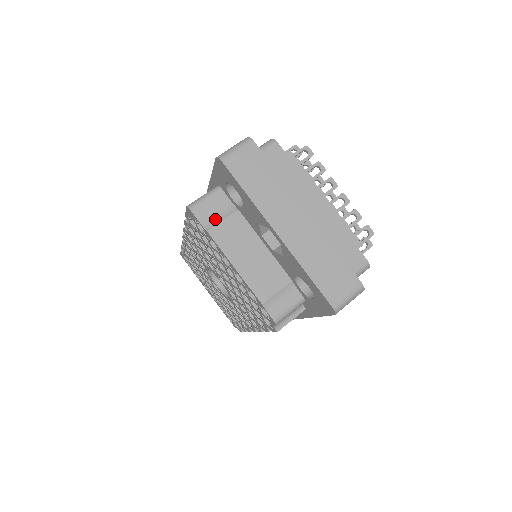
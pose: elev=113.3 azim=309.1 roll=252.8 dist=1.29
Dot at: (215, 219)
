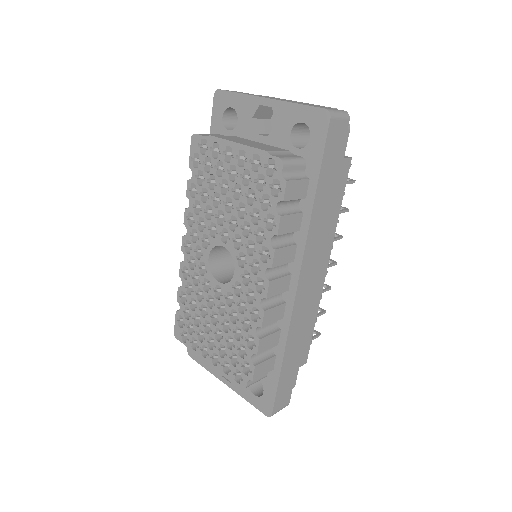
Dot at: occluded
